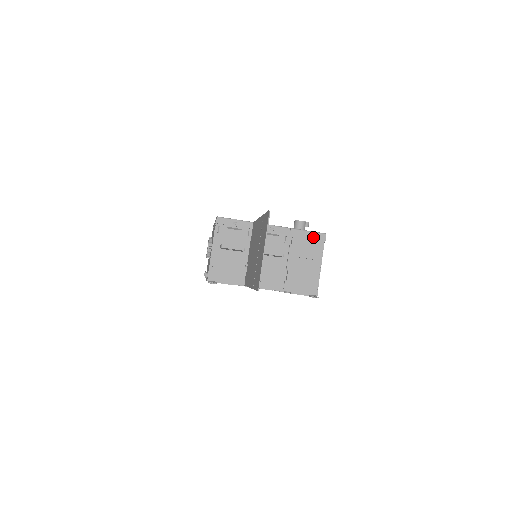
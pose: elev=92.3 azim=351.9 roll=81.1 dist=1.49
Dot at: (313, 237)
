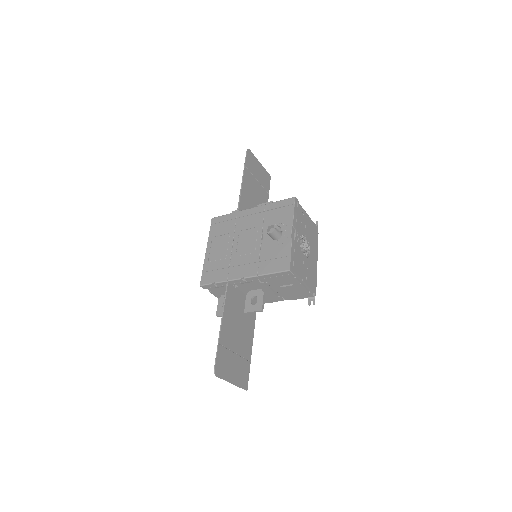
Dot at: (280, 275)
